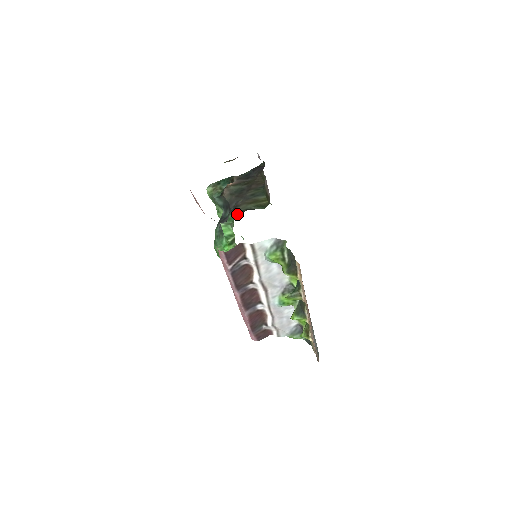
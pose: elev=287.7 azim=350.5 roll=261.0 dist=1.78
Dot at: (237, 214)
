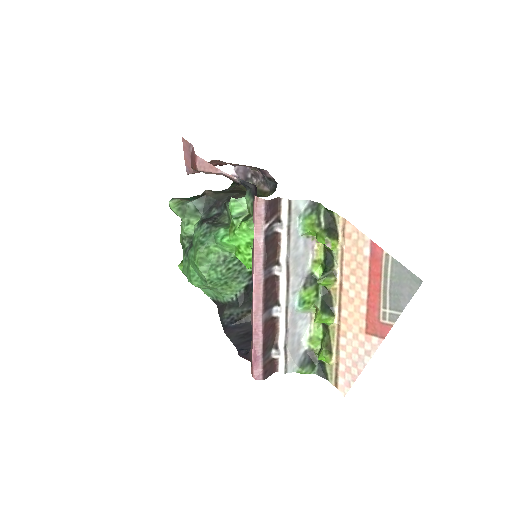
Dot at: occluded
